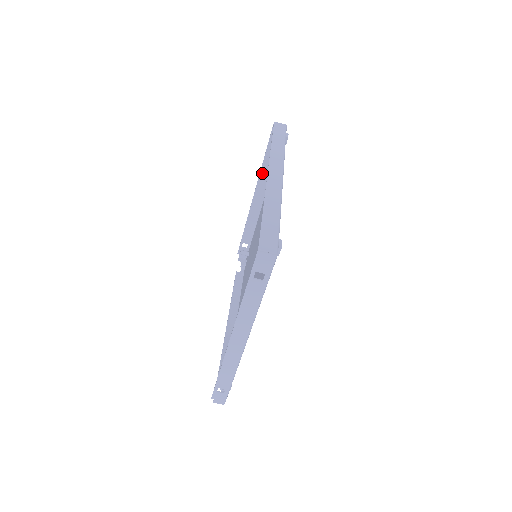
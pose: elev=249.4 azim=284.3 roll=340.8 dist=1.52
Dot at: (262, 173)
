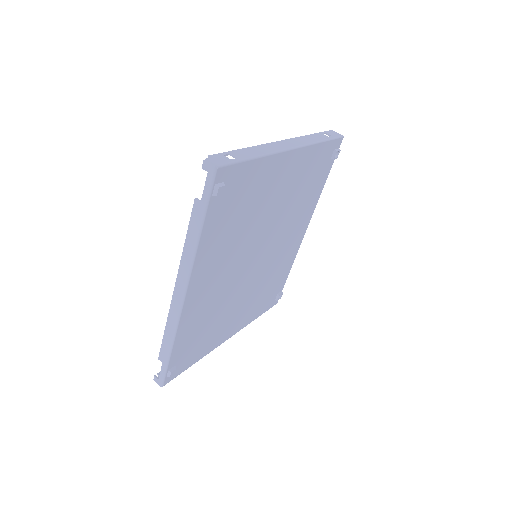
Dot at: occluded
